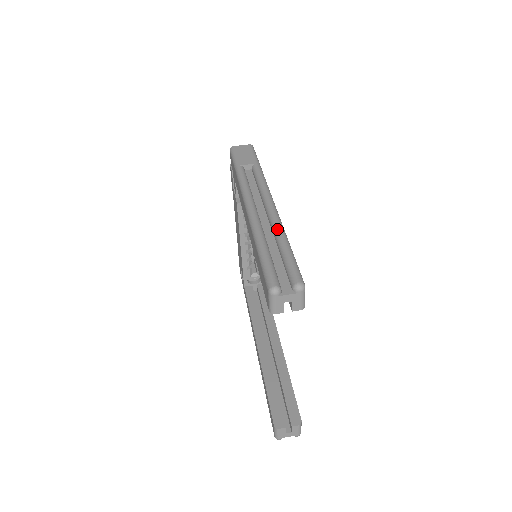
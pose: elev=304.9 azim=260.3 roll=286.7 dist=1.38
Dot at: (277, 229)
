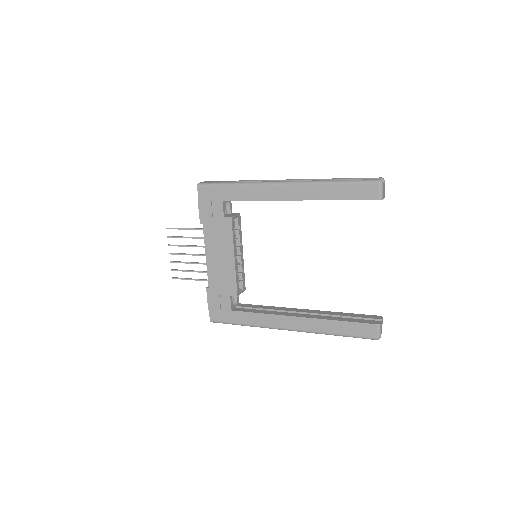
Dot at: (324, 179)
